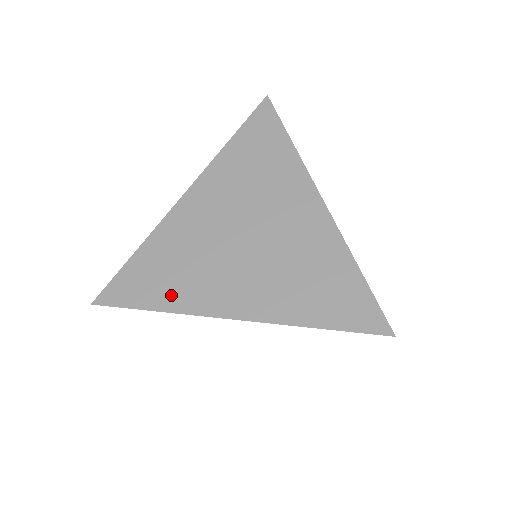
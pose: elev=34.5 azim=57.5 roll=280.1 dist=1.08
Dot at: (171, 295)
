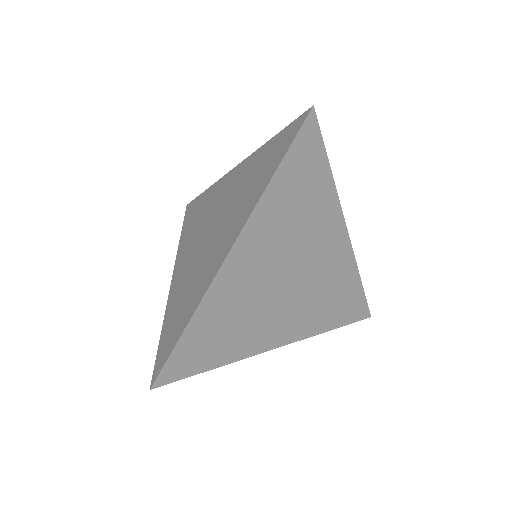
Dot at: (229, 351)
